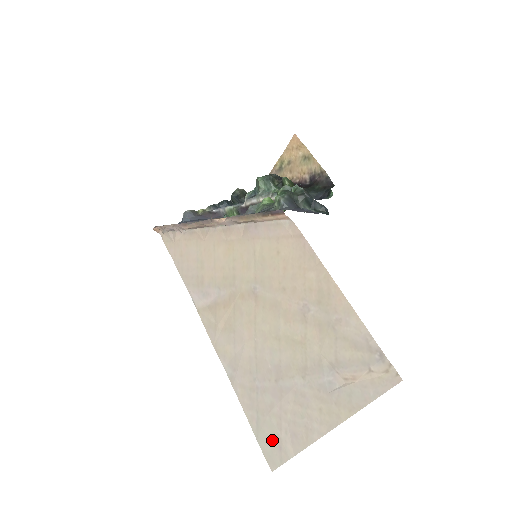
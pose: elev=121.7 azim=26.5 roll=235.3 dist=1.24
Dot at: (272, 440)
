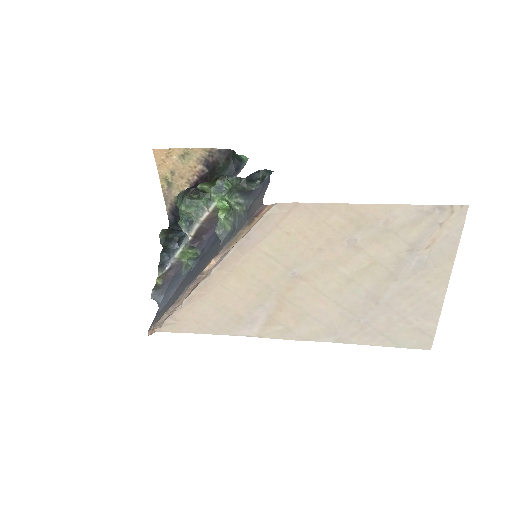
Dot at: (412, 335)
